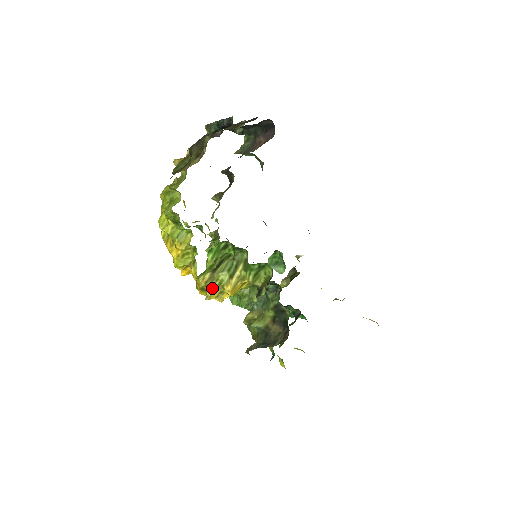
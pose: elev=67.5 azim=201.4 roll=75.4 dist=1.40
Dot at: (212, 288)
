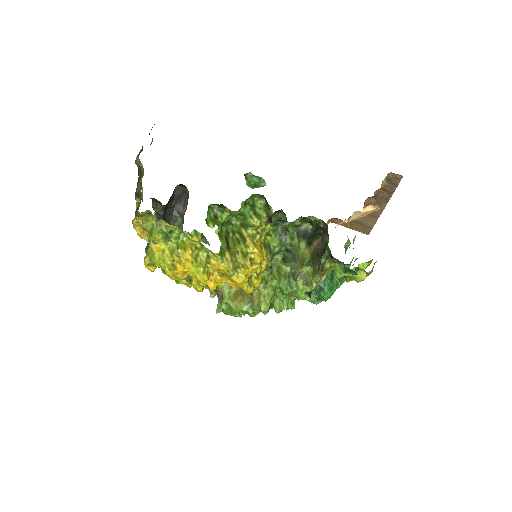
Dot at: (240, 259)
